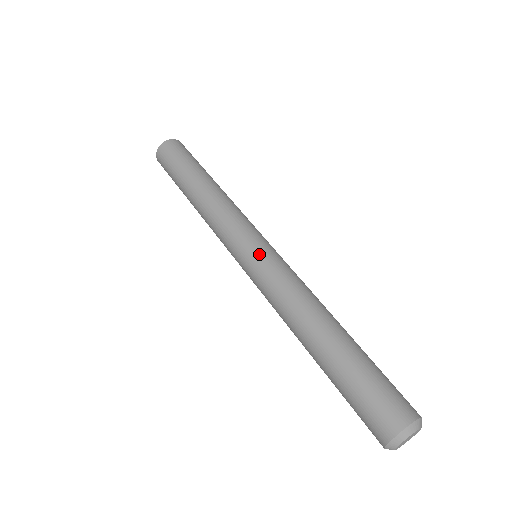
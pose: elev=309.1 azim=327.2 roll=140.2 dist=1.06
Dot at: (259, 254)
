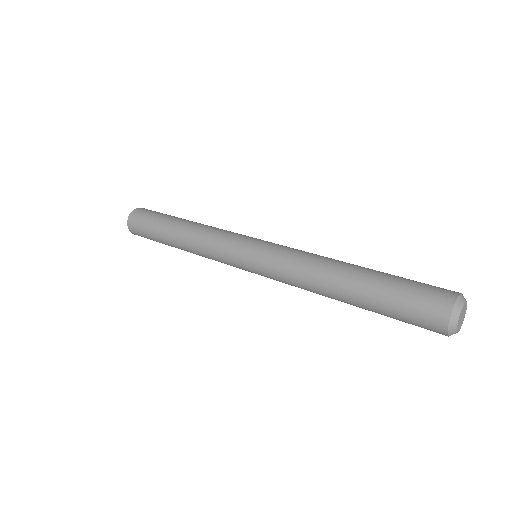
Dot at: (258, 250)
